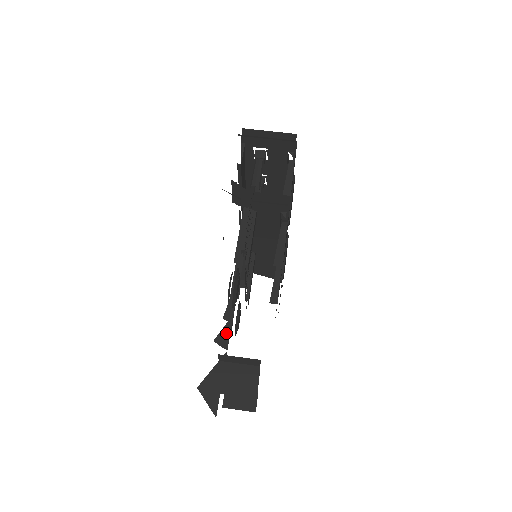
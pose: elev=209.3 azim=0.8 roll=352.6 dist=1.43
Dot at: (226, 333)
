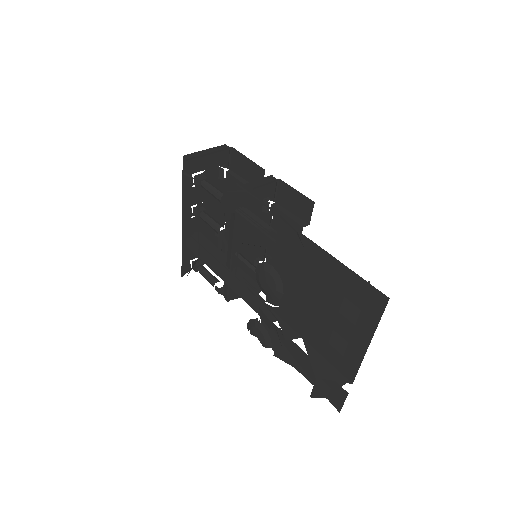
Dot at: (287, 328)
